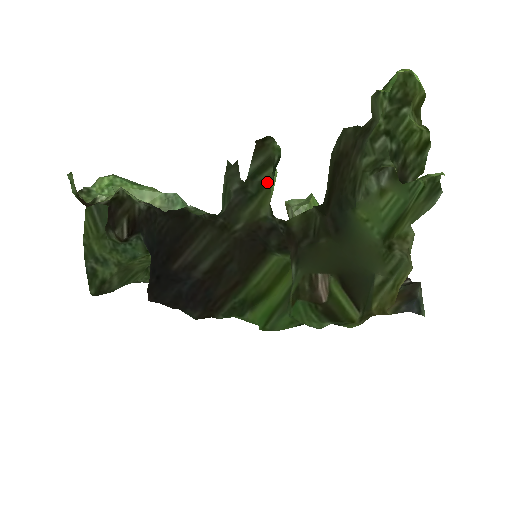
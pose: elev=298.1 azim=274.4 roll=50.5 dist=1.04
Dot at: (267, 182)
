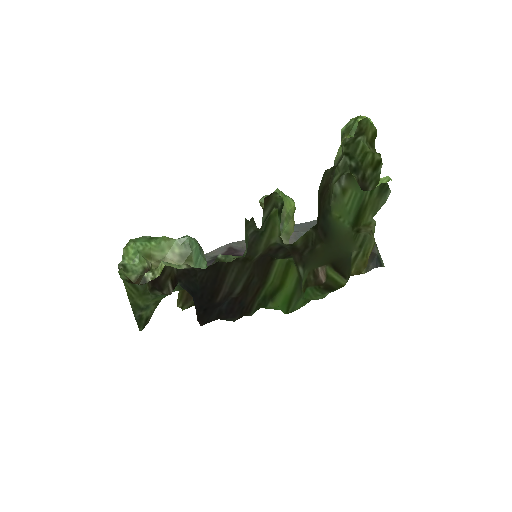
Dot at: (270, 217)
